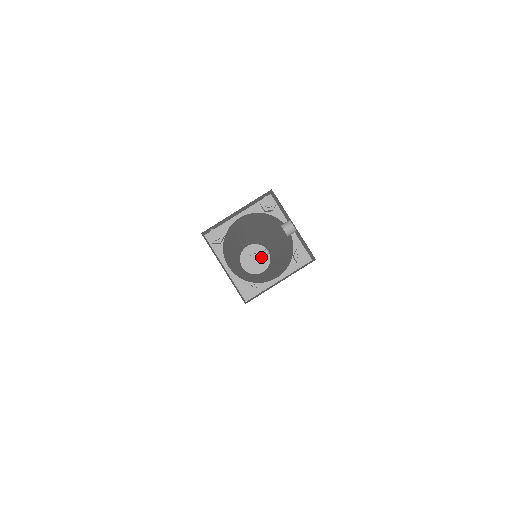
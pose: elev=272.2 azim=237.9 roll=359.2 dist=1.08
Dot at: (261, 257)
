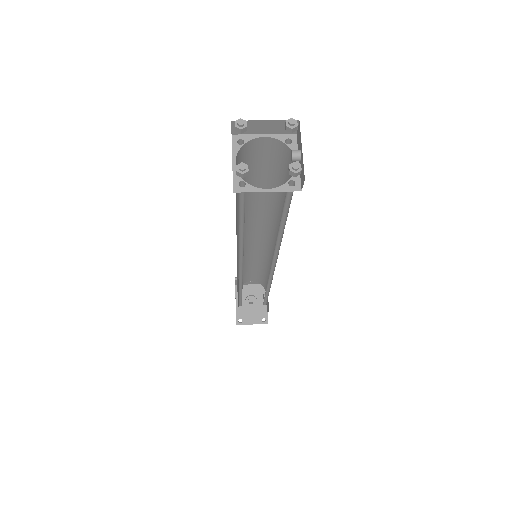
Dot at: (258, 301)
